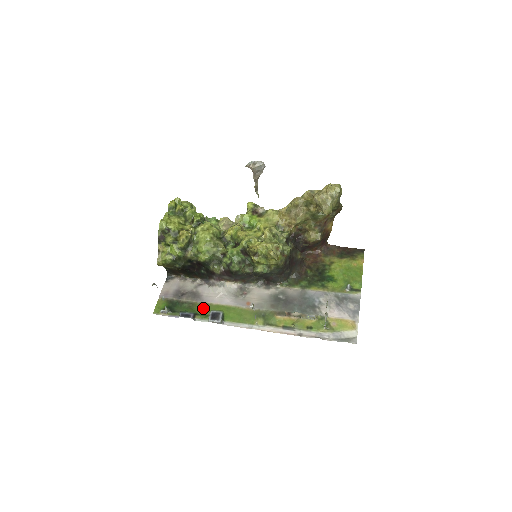
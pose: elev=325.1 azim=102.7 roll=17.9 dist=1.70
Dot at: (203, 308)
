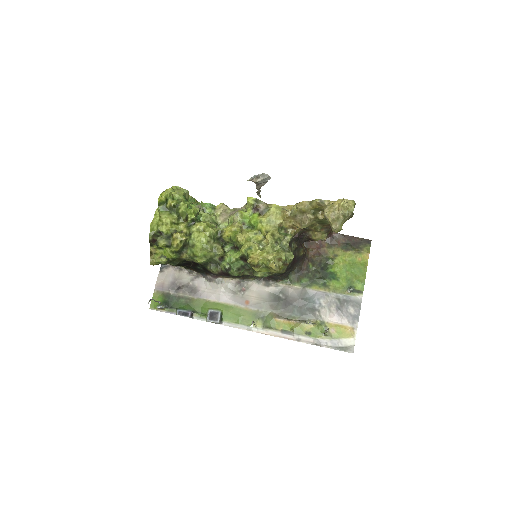
Dot at: (201, 305)
